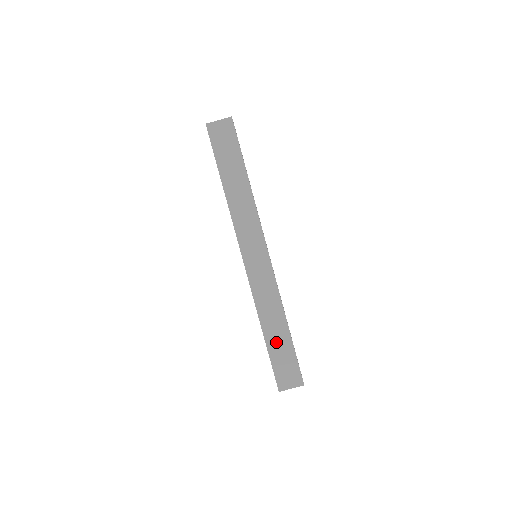
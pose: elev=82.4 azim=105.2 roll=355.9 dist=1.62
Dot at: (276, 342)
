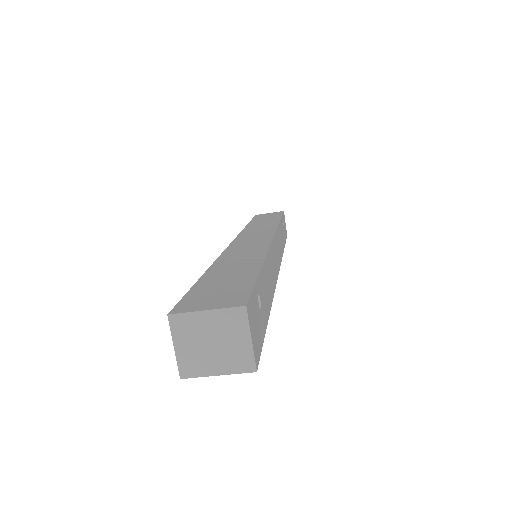
Dot at: occluded
